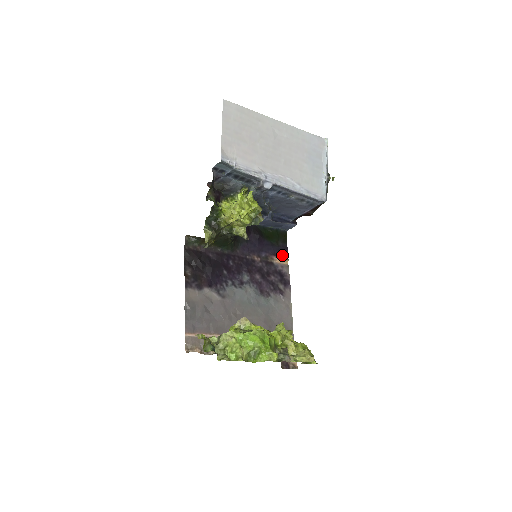
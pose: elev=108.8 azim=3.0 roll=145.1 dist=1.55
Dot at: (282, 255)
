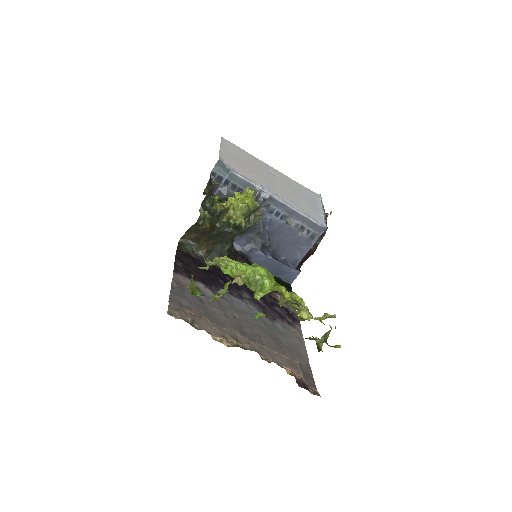
Dot at: occluded
